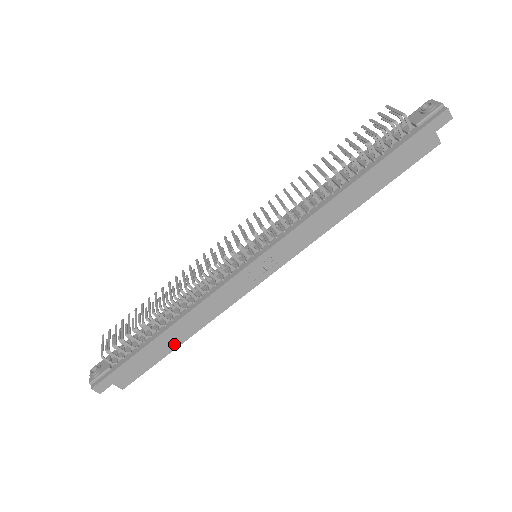
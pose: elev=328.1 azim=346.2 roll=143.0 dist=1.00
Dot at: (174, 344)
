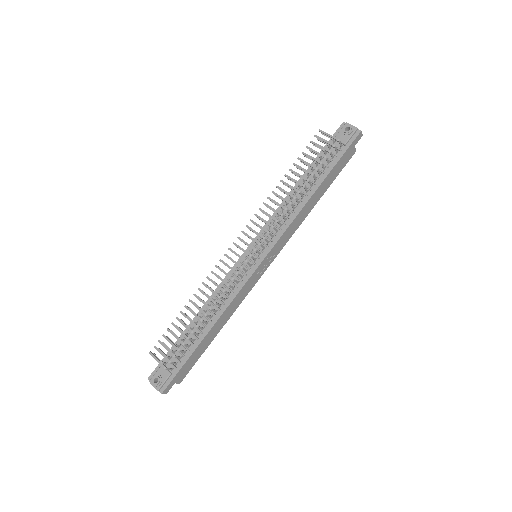
Dot at: (213, 337)
